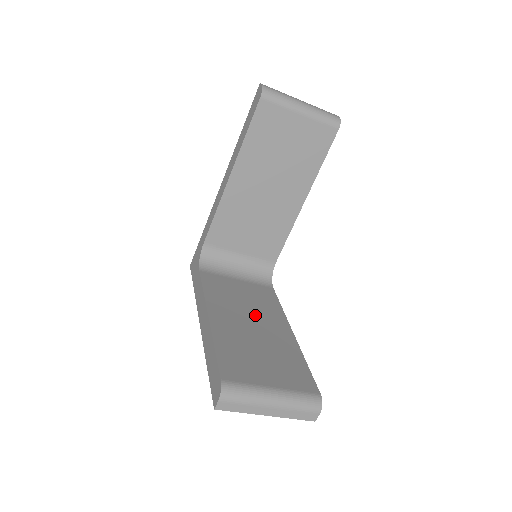
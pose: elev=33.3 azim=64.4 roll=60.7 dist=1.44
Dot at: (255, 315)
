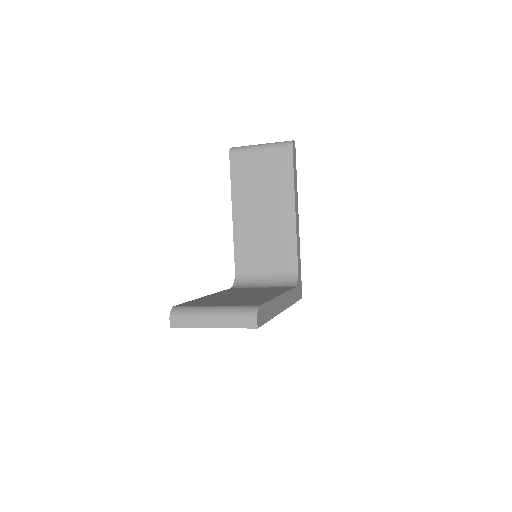
Dot at: (252, 293)
